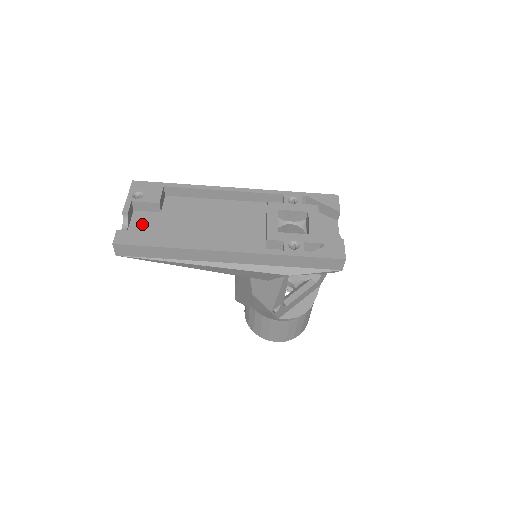
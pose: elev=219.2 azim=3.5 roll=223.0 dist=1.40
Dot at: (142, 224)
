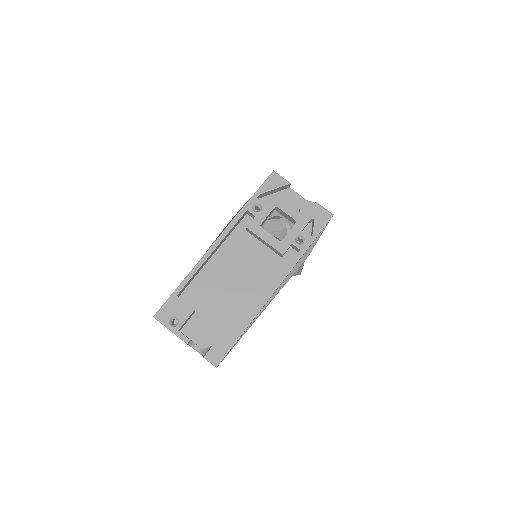
Dot at: (200, 332)
